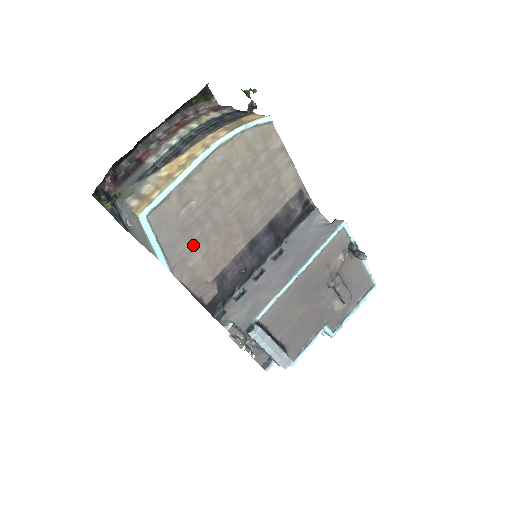
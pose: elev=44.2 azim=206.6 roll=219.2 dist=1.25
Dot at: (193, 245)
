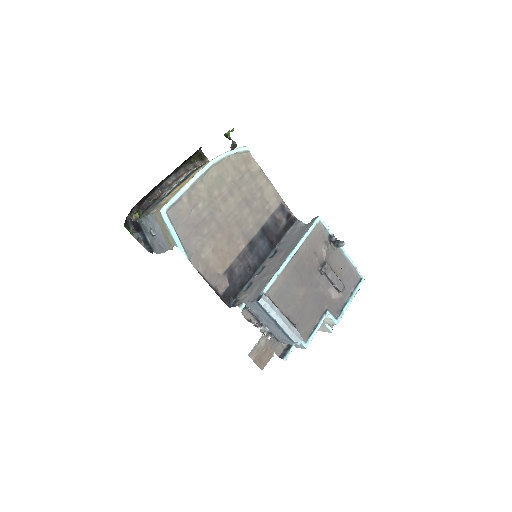
Dot at: (204, 240)
